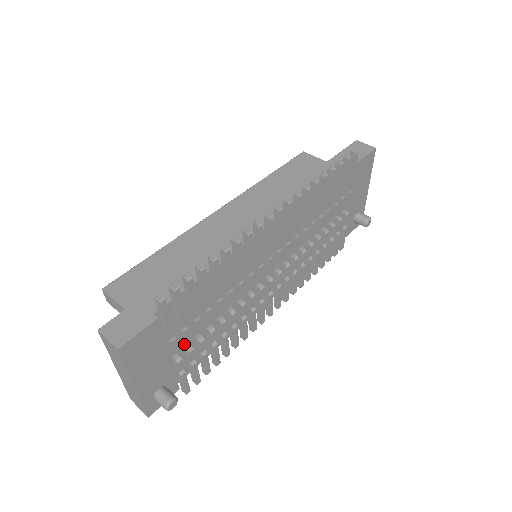
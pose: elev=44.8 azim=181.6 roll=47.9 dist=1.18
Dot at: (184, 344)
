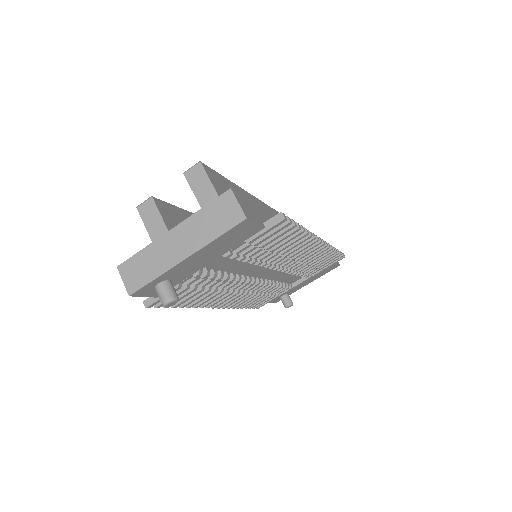
Dot at: (209, 265)
